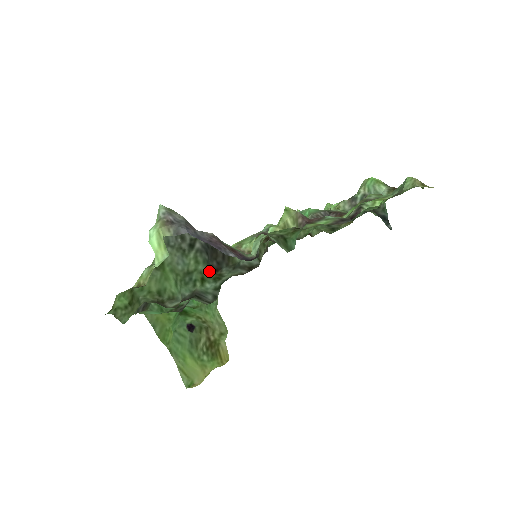
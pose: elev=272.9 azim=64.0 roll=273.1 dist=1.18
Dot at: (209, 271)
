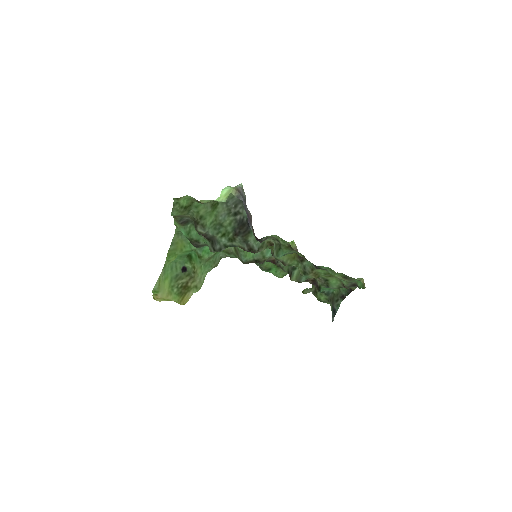
Dot at: (231, 233)
